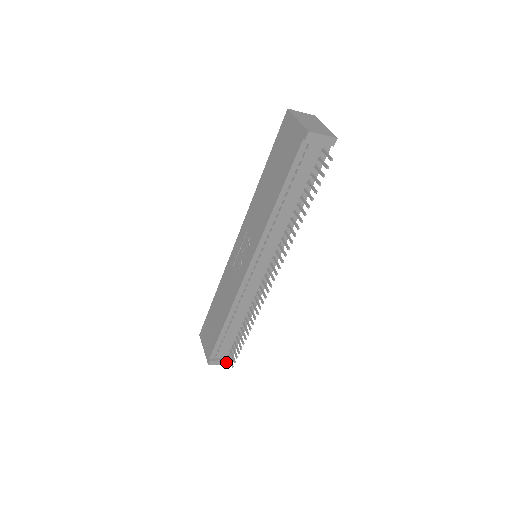
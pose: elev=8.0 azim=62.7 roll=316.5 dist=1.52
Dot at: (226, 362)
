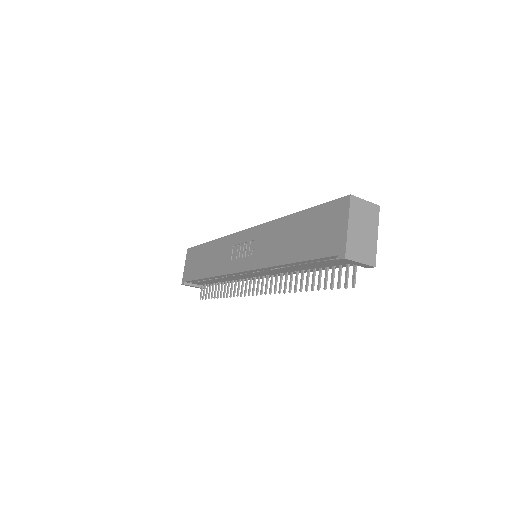
Dot at: (198, 287)
